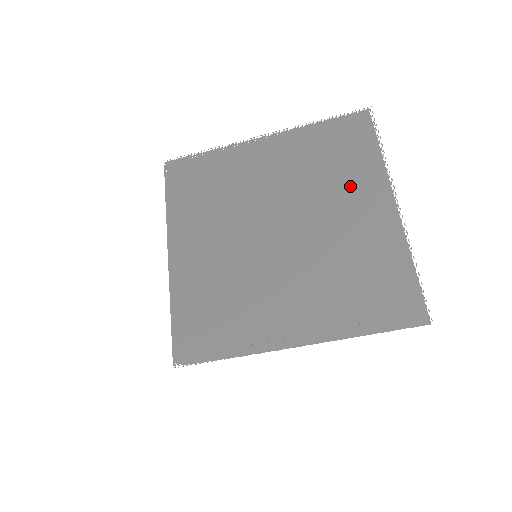
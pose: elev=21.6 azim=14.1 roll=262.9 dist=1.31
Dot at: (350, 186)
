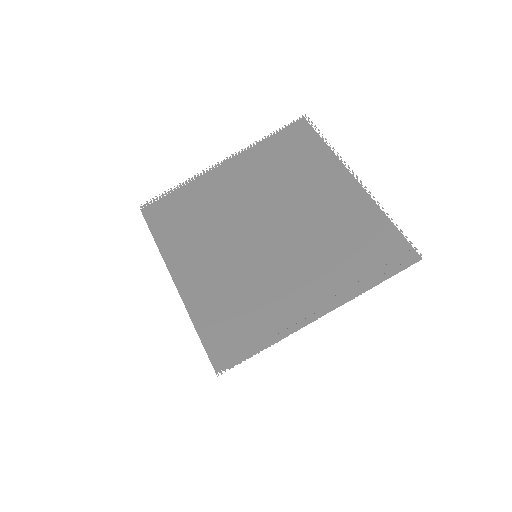
Dot at: (314, 177)
